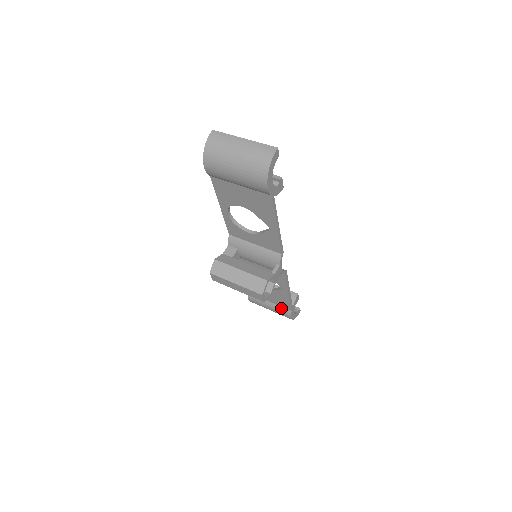
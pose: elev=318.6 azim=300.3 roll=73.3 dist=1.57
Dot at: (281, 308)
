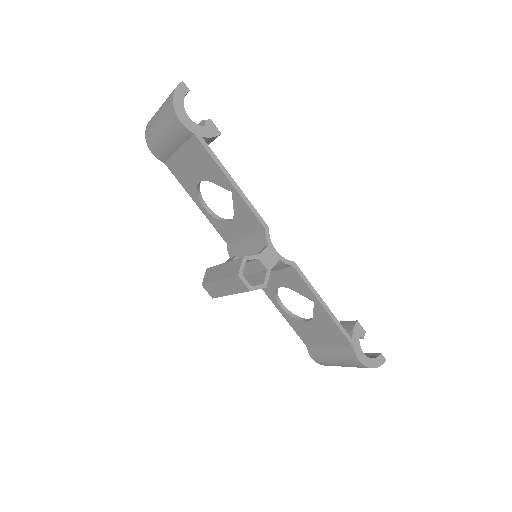
Dot at: (342, 349)
